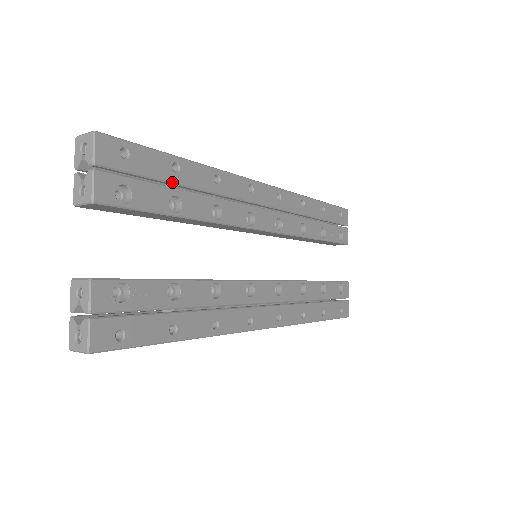
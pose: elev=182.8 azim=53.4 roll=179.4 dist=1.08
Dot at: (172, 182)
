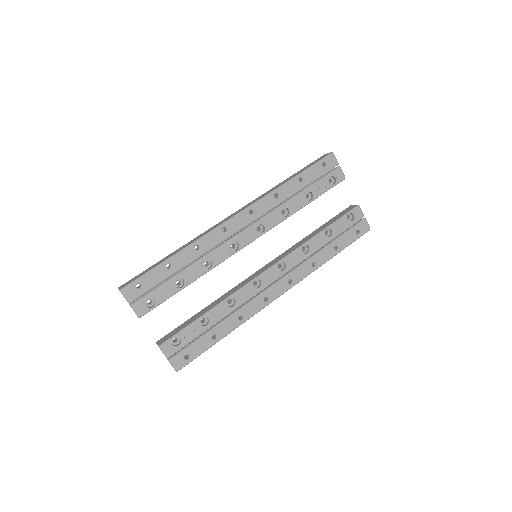
Dot at: (171, 275)
